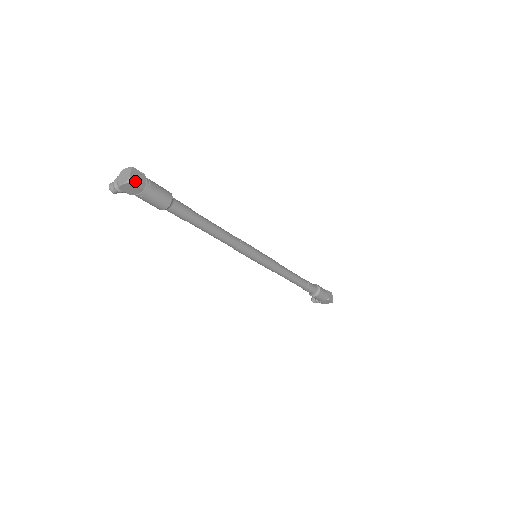
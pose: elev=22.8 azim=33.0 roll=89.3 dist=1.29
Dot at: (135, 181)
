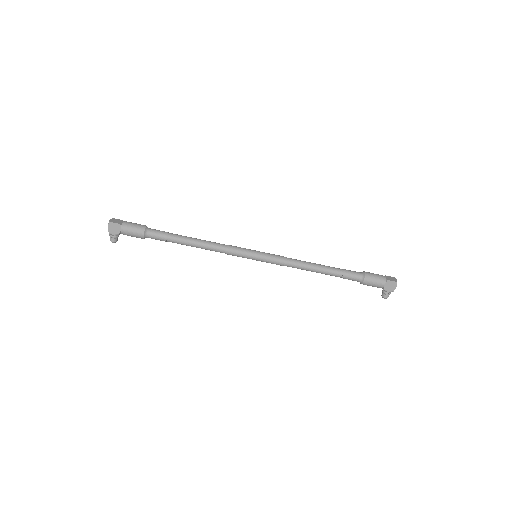
Dot at: (113, 222)
